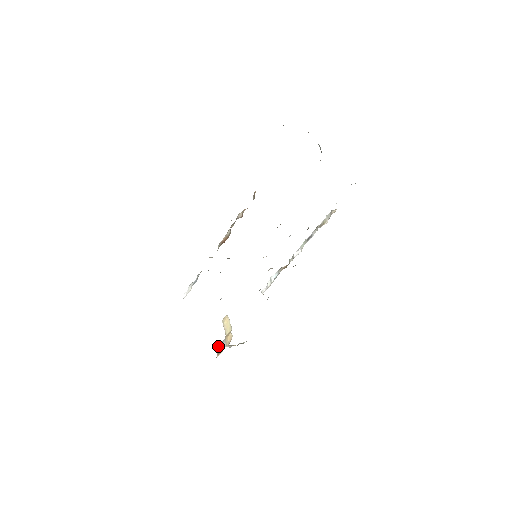
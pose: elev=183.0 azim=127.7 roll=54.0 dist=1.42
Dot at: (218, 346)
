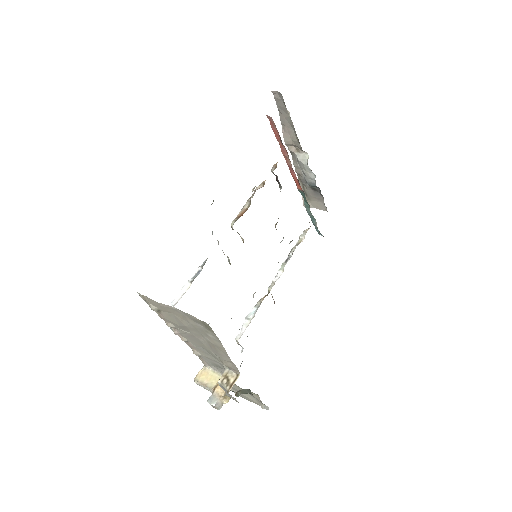
Dot at: (225, 377)
